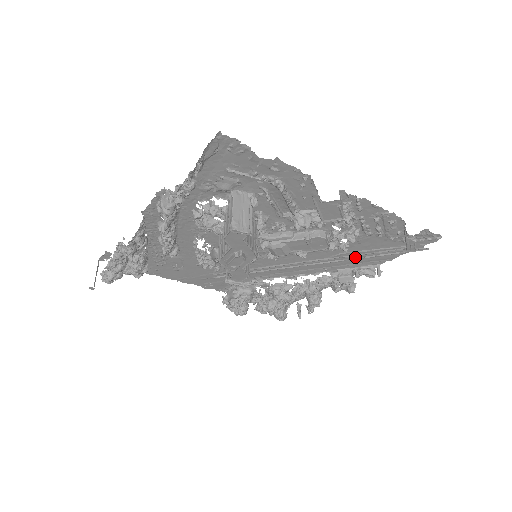
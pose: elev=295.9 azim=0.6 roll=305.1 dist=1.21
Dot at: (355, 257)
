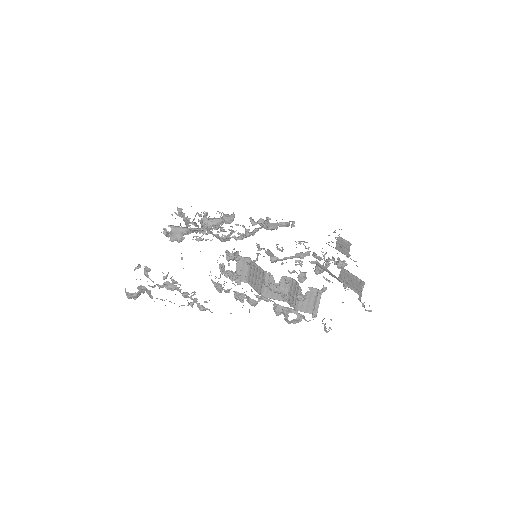
Dot at: occluded
